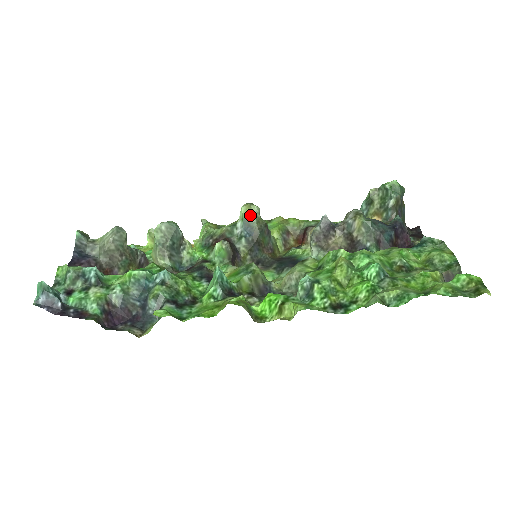
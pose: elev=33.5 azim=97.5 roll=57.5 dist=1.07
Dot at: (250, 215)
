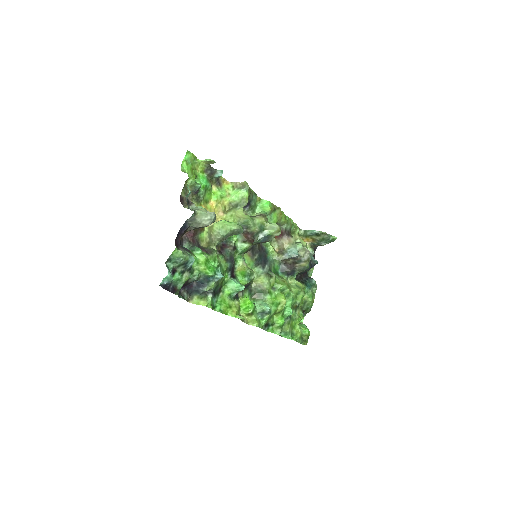
Dot at: (274, 235)
